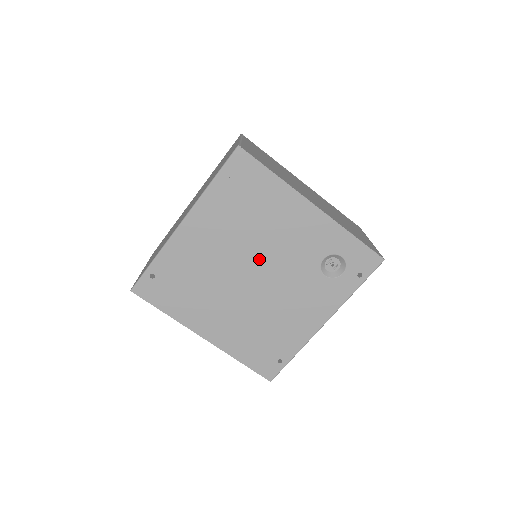
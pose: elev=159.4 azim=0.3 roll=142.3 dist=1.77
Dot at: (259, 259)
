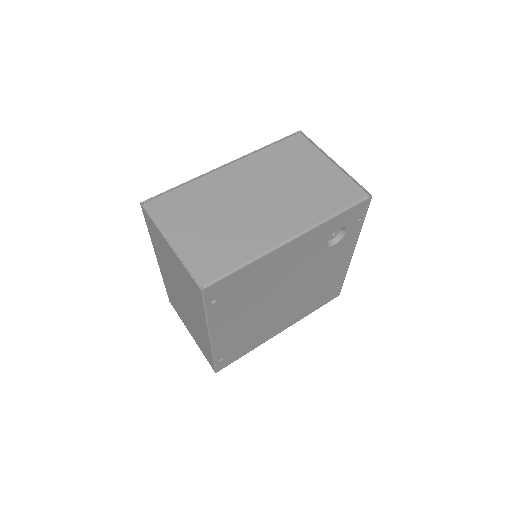
Dot at: (281, 289)
